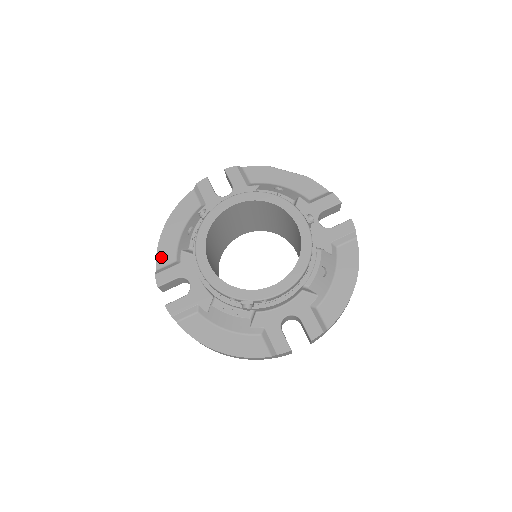
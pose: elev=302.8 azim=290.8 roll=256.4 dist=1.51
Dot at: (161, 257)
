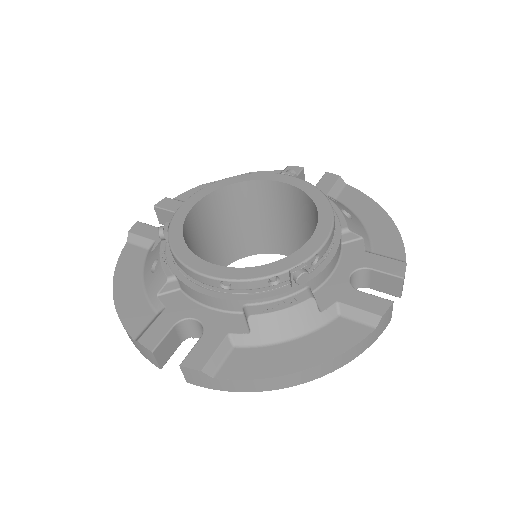
Dot at: (131, 323)
